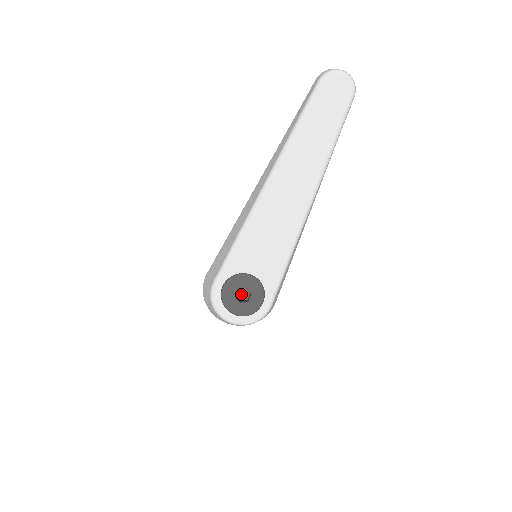
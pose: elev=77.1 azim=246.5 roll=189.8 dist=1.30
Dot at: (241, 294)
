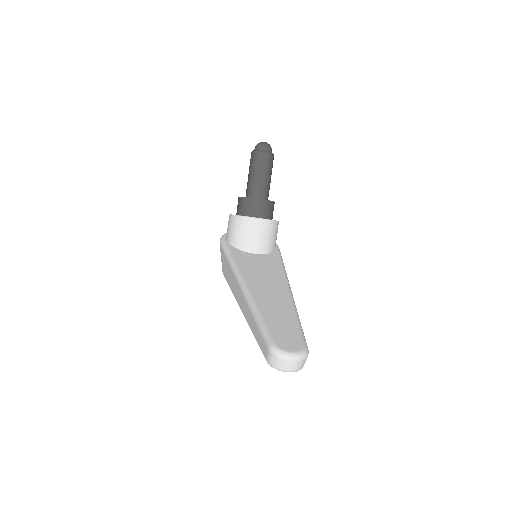
Dot at: occluded
